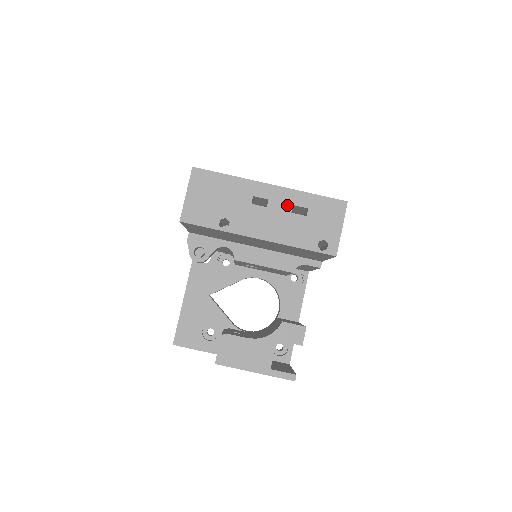
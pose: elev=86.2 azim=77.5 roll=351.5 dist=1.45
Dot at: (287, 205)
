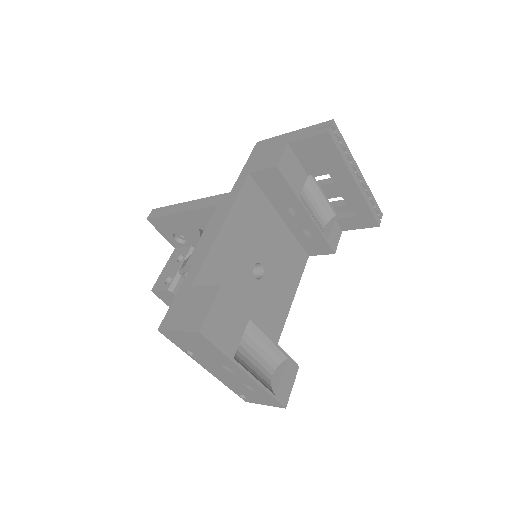
Dot at: (245, 382)
